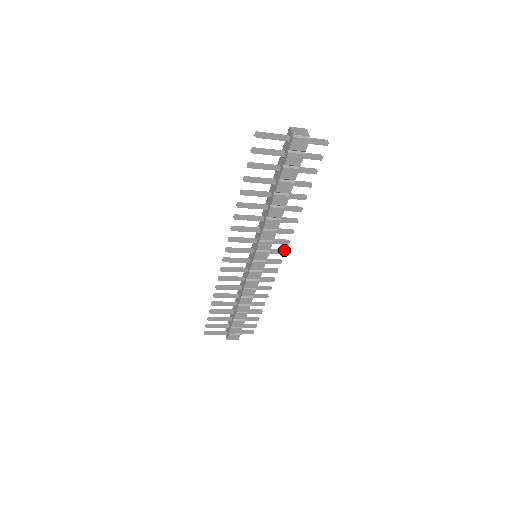
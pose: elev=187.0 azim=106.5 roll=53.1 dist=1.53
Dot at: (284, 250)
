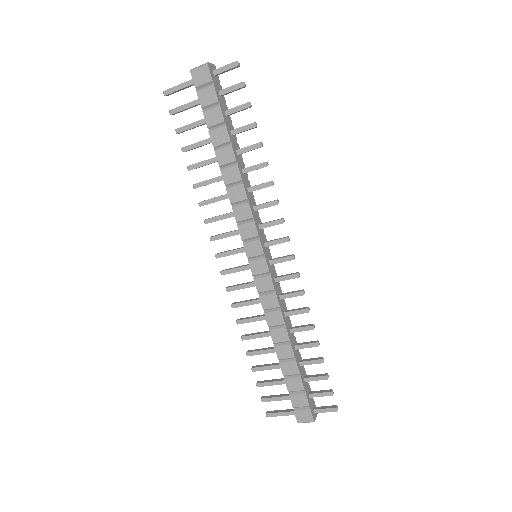
Dot at: occluded
